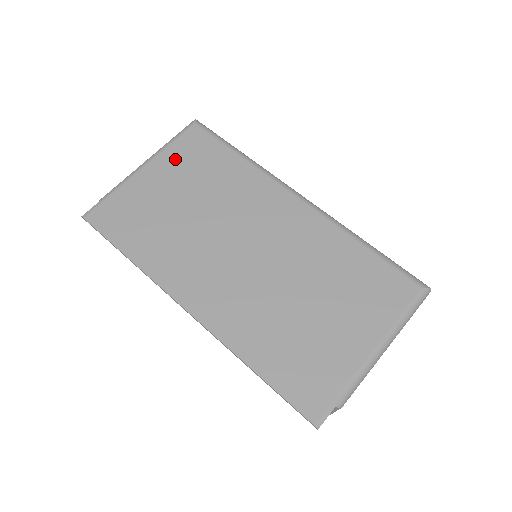
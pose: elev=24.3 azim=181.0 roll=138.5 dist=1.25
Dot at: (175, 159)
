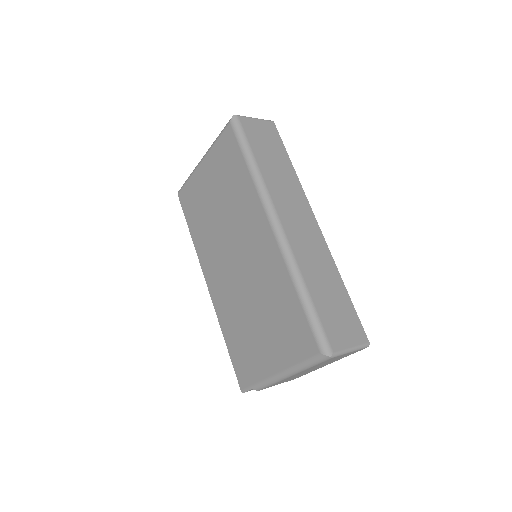
Dot at: (216, 159)
